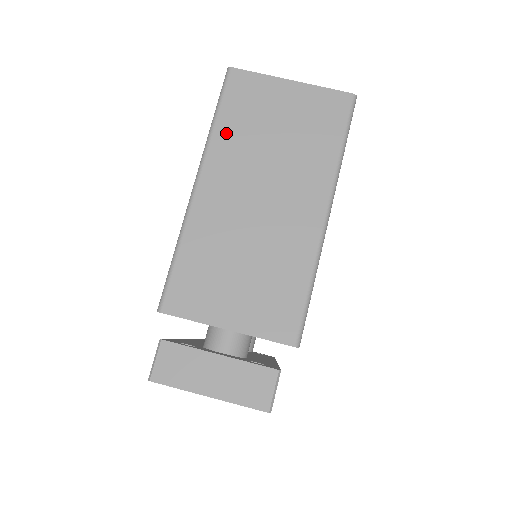
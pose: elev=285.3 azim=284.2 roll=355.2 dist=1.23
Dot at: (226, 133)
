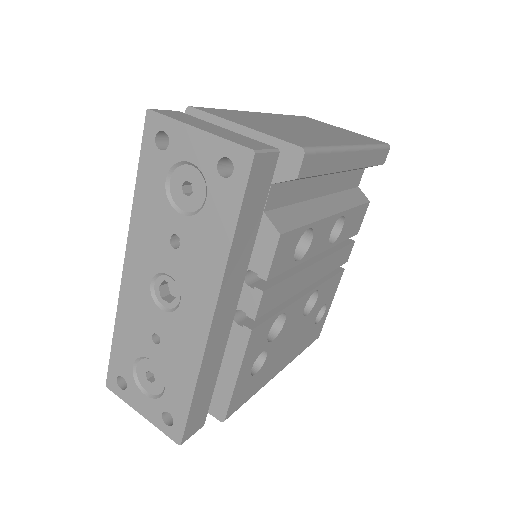
Dot at: (291, 117)
